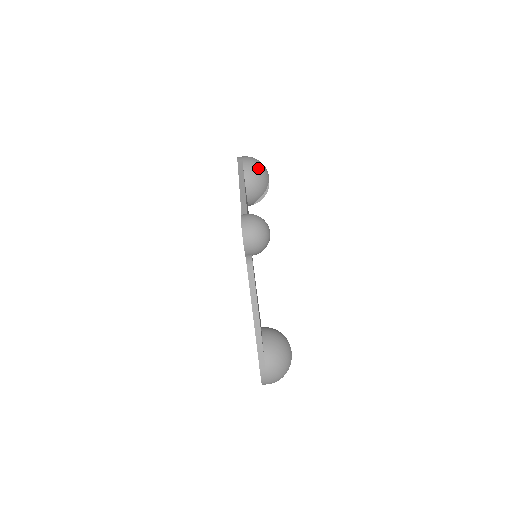
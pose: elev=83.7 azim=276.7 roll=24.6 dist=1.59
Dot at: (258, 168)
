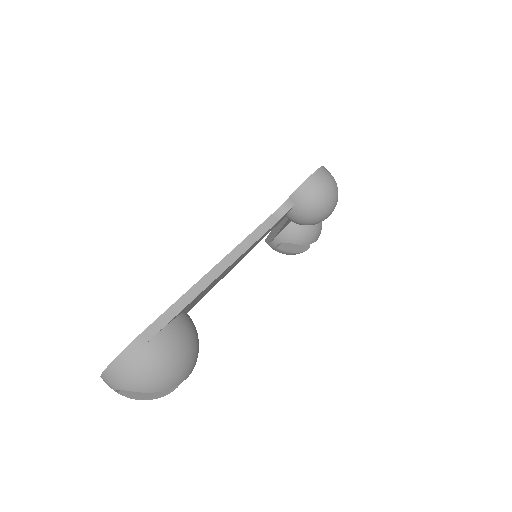
Dot at: occluded
